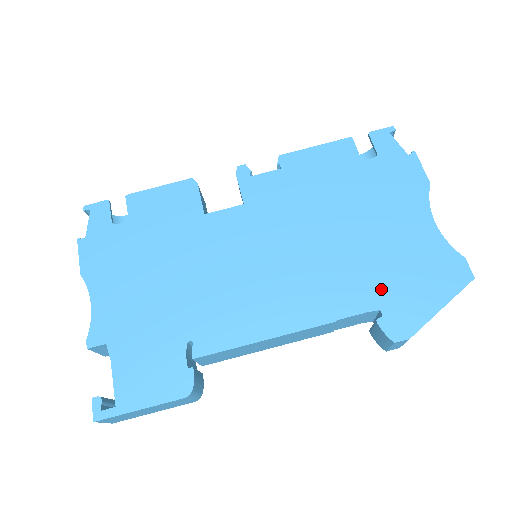
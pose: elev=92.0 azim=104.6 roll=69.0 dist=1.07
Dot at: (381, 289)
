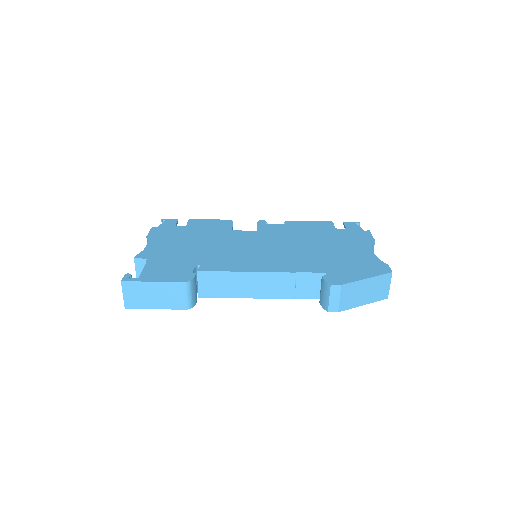
Dot at: (330, 267)
